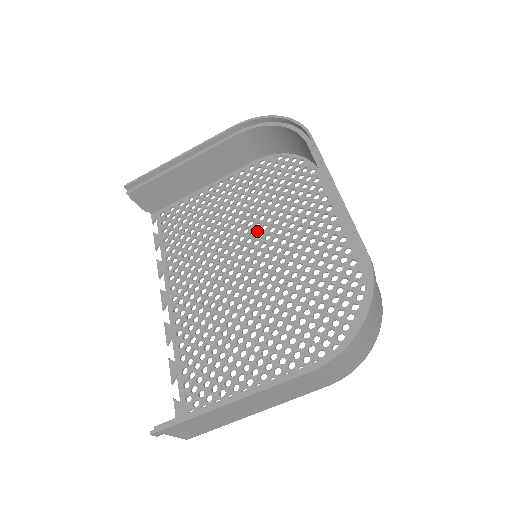
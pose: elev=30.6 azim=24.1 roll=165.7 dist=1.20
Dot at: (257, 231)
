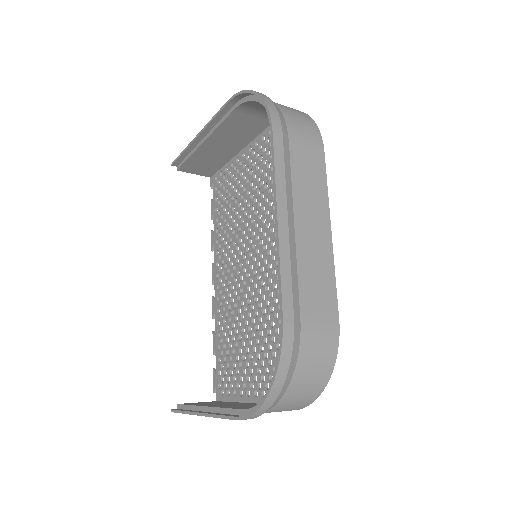
Dot at: (266, 220)
